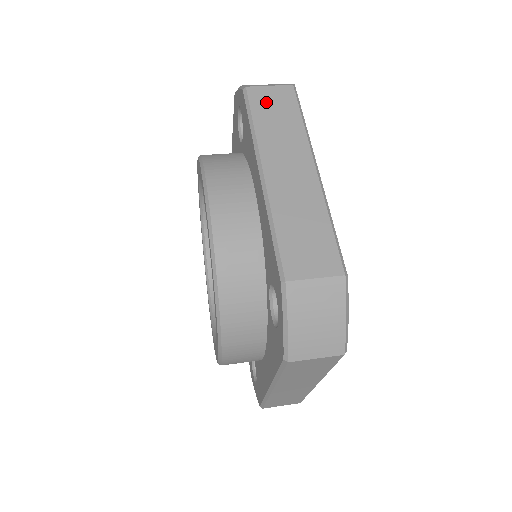
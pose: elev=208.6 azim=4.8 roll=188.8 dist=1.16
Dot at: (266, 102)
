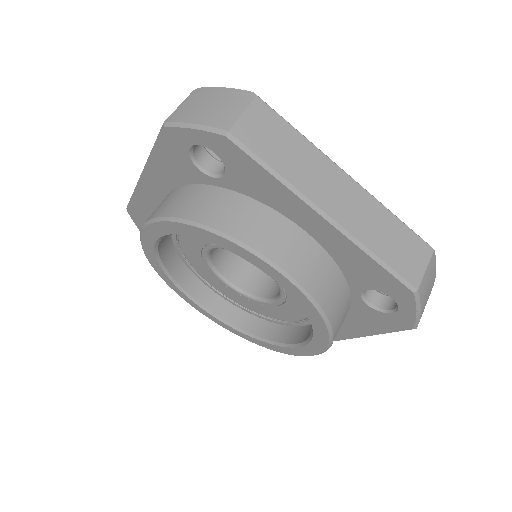
Dot at: (260, 136)
